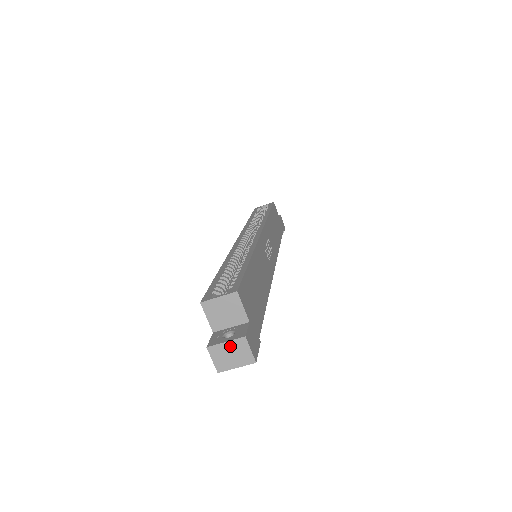
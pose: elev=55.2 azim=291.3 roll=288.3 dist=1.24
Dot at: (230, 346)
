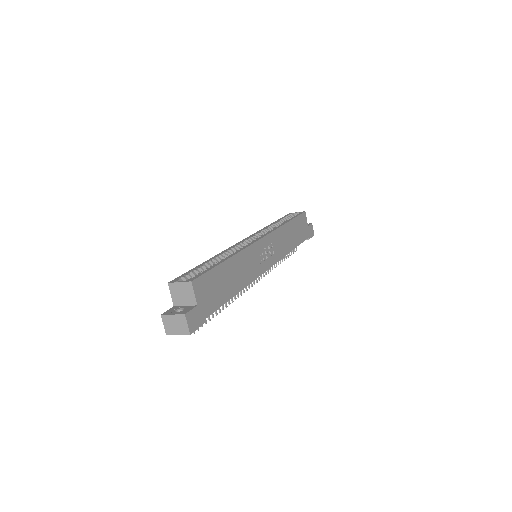
Dot at: (175, 318)
